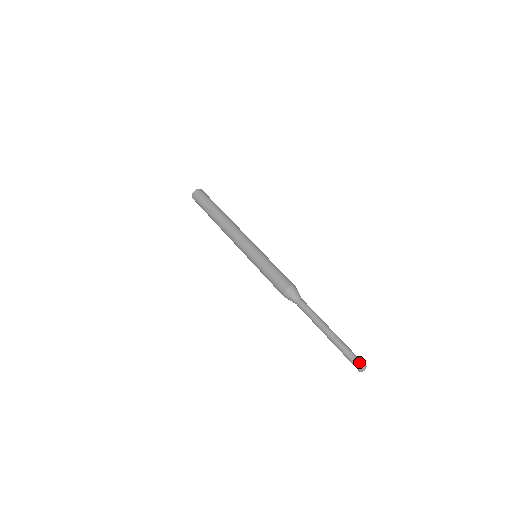
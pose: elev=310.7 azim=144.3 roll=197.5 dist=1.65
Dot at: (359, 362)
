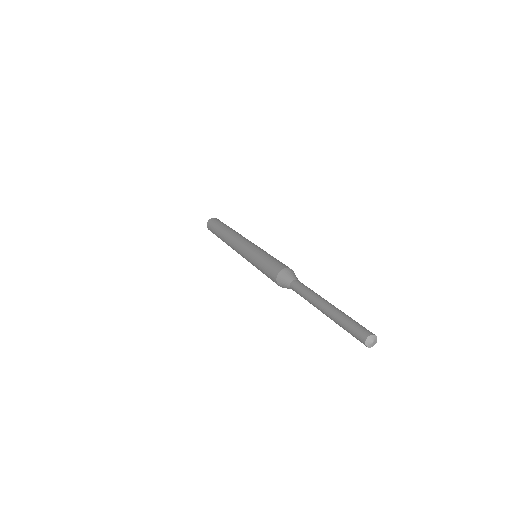
Dot at: occluded
